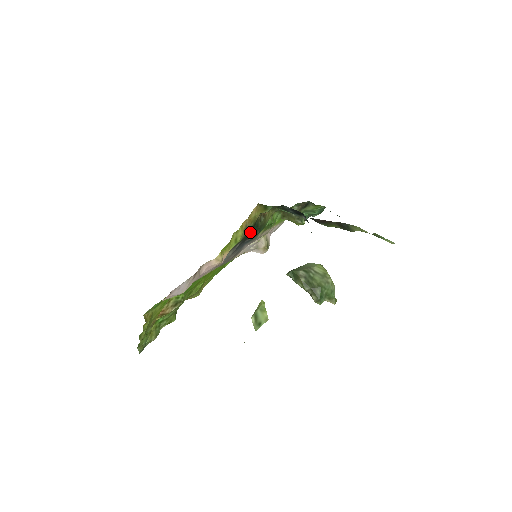
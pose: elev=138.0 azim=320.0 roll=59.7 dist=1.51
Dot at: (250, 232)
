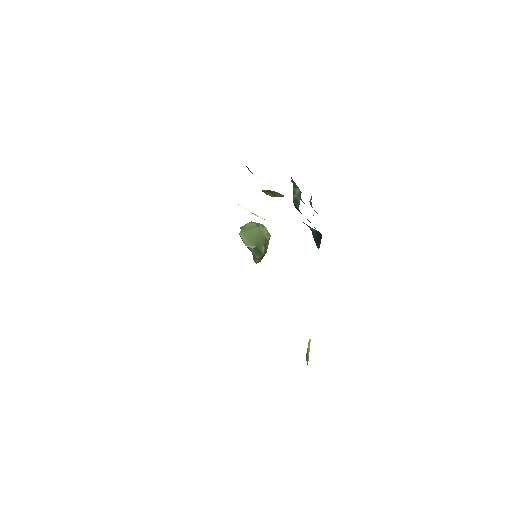
Dot at: occluded
